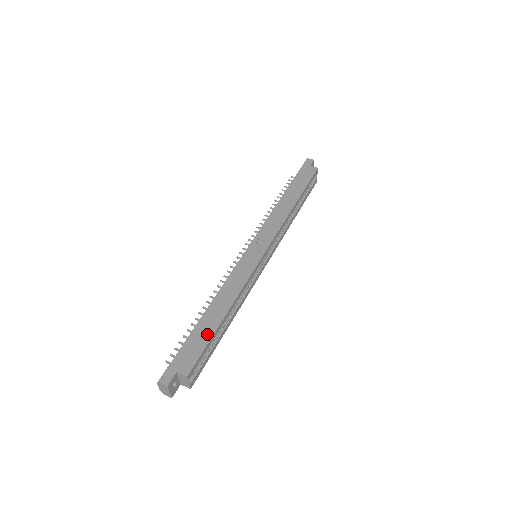
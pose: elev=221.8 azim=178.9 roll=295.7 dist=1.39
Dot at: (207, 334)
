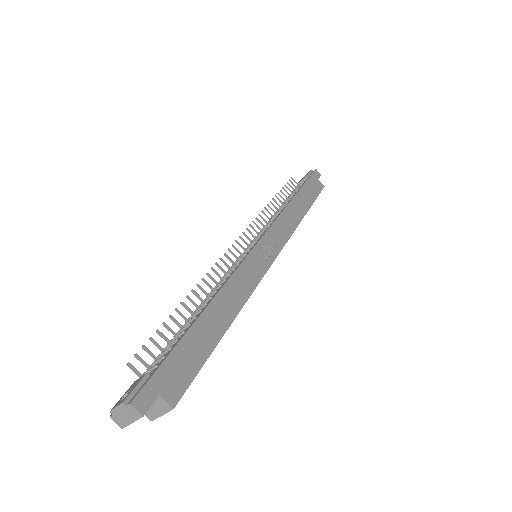
Dot at: (205, 347)
